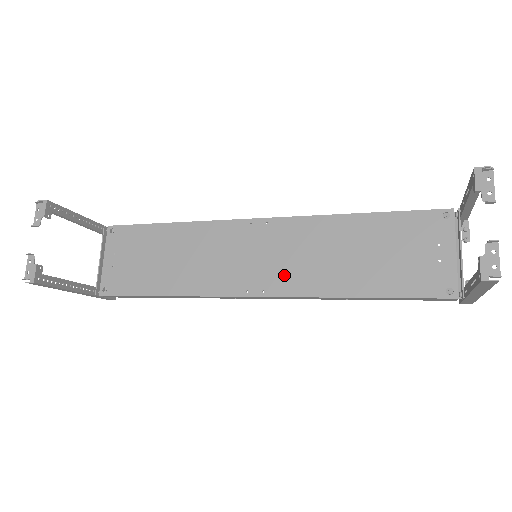
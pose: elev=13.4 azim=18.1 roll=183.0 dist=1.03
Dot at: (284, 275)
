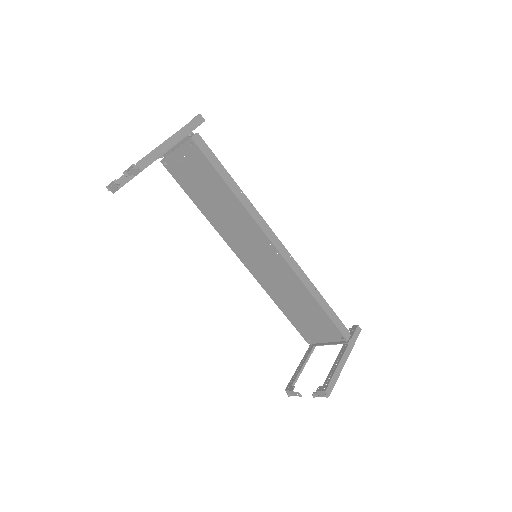
Dot at: (260, 272)
